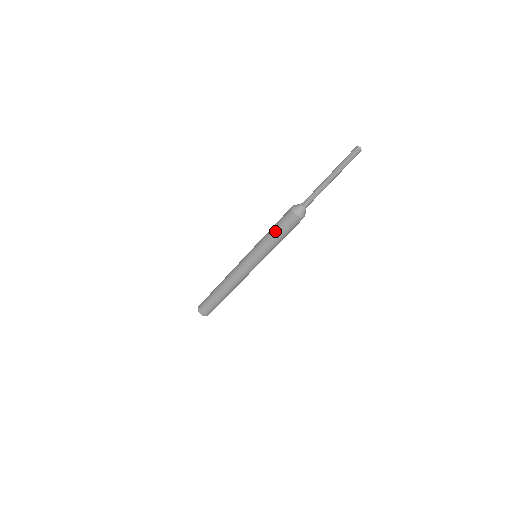
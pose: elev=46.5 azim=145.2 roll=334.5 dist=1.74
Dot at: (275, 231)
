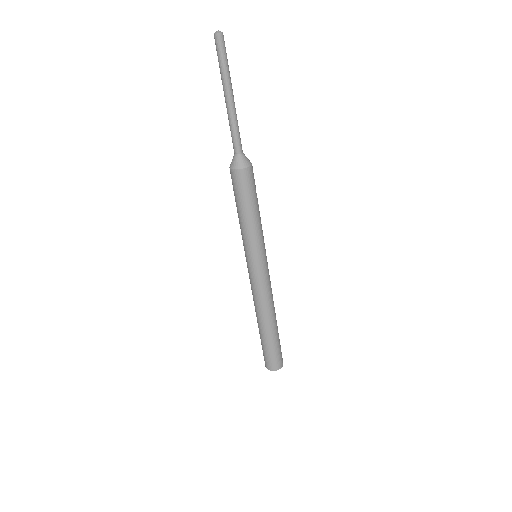
Dot at: (236, 206)
